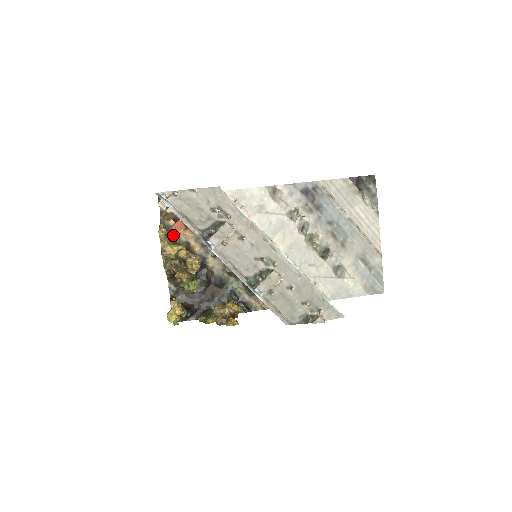
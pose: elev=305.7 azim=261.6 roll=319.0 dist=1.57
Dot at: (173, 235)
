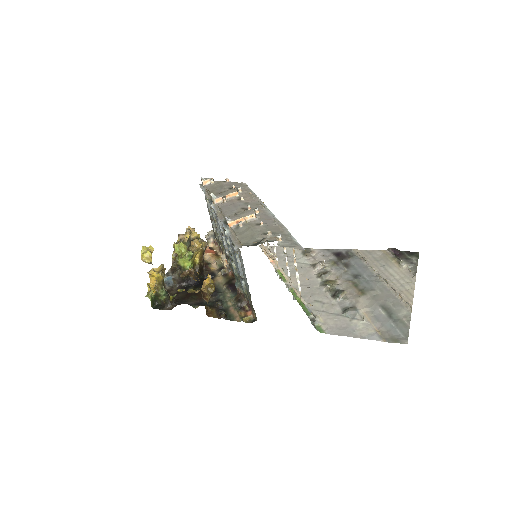
Dot at: occluded
